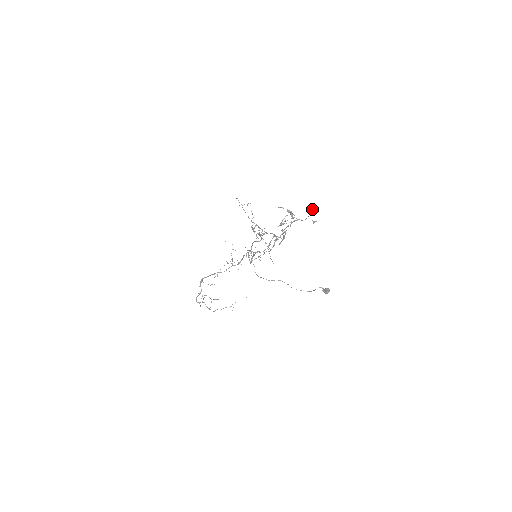
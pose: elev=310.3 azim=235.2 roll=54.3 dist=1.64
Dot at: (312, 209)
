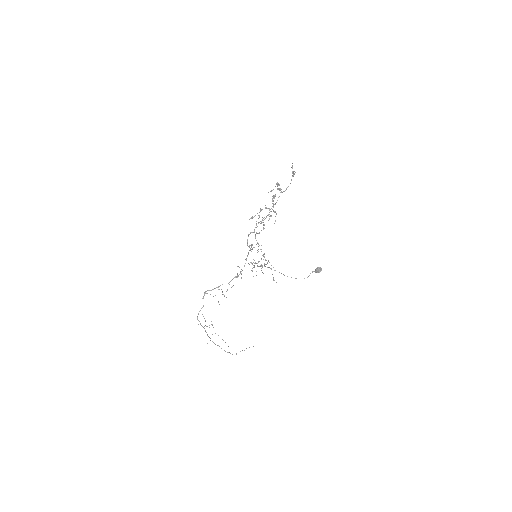
Dot at: (292, 168)
